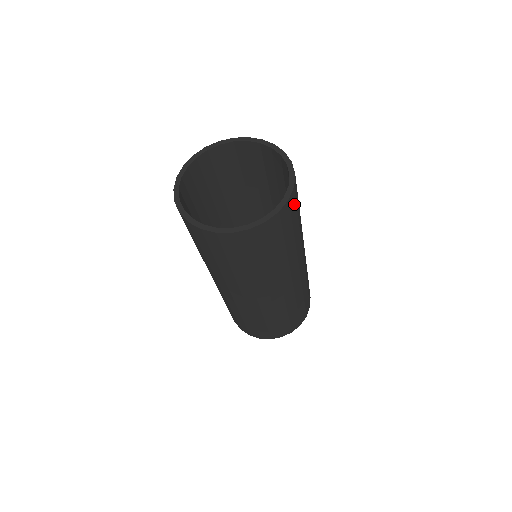
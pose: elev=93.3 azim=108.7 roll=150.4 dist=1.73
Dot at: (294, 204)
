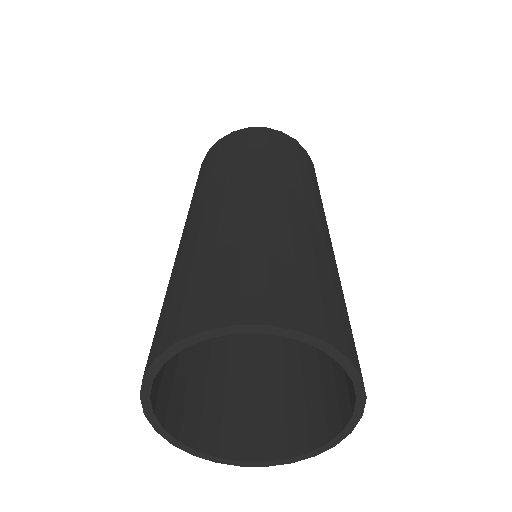
Dot at: occluded
